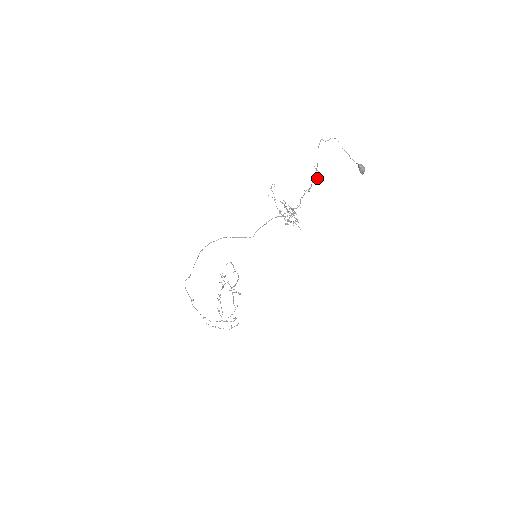
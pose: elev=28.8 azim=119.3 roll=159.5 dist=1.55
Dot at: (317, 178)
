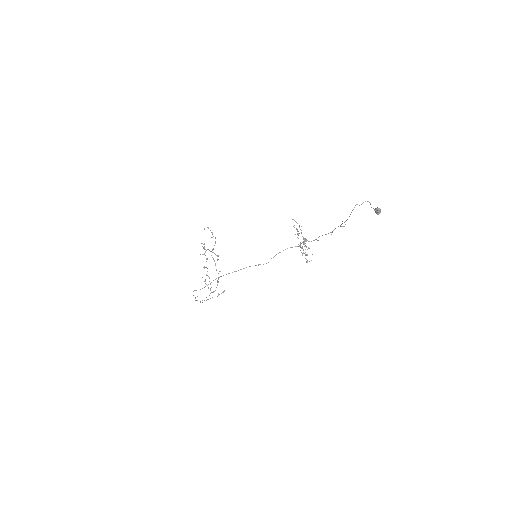
Dot at: occluded
